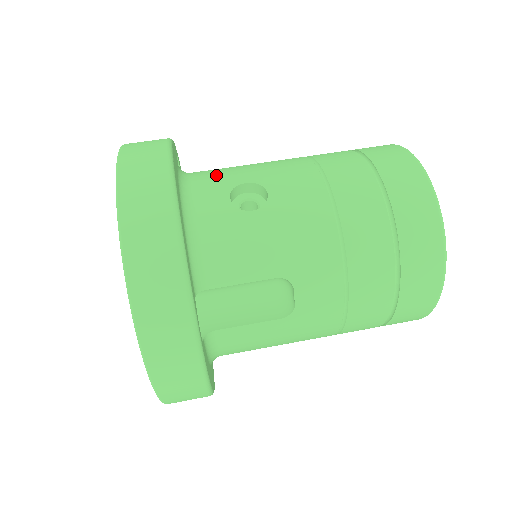
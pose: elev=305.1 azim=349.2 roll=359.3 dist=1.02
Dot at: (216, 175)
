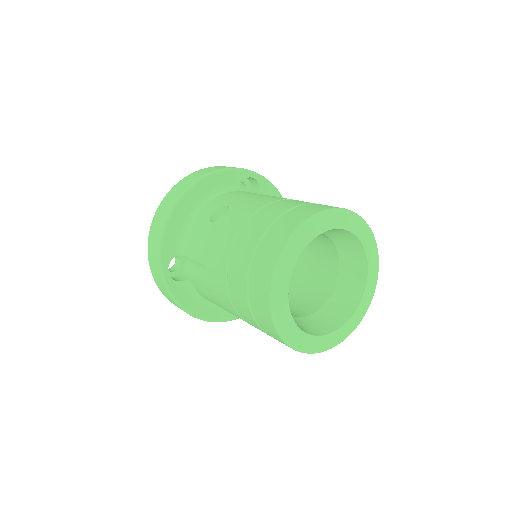
Dot at: (230, 196)
